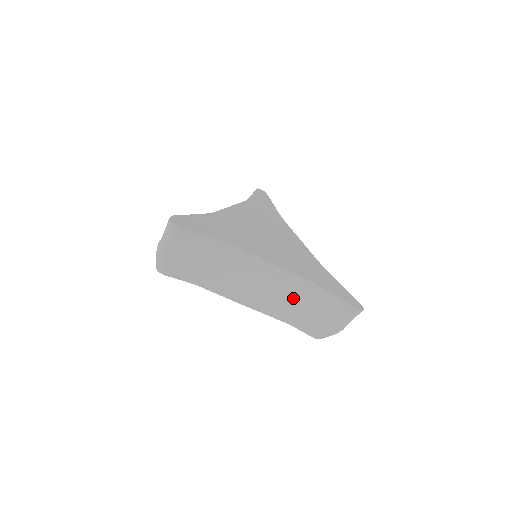
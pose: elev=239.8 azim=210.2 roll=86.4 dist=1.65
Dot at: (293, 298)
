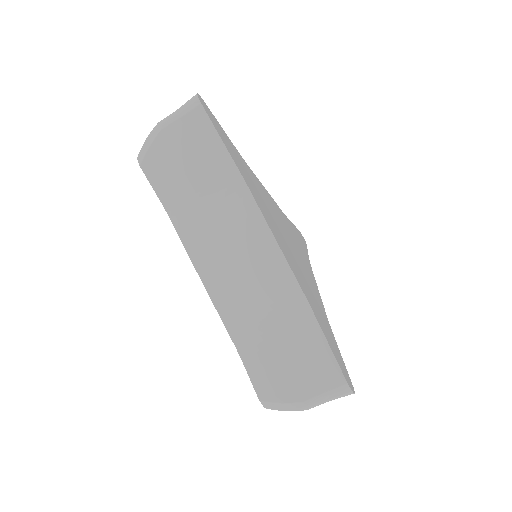
Dot at: (269, 312)
